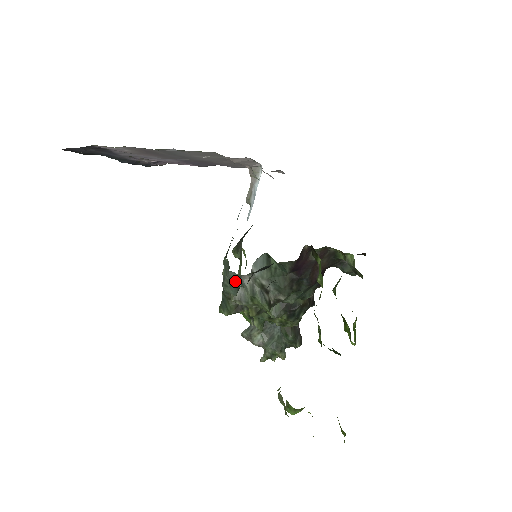
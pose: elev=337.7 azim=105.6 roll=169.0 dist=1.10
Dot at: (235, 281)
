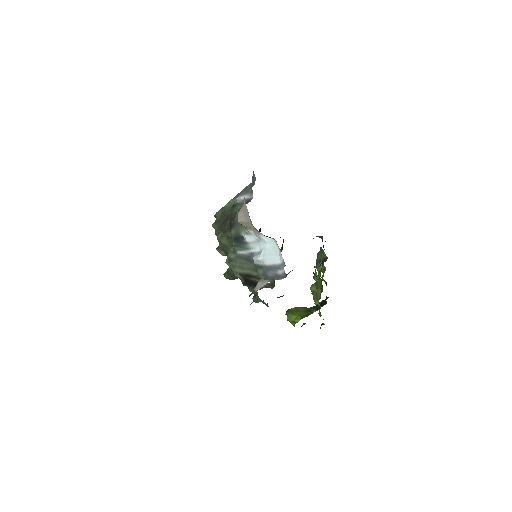
Dot at: occluded
